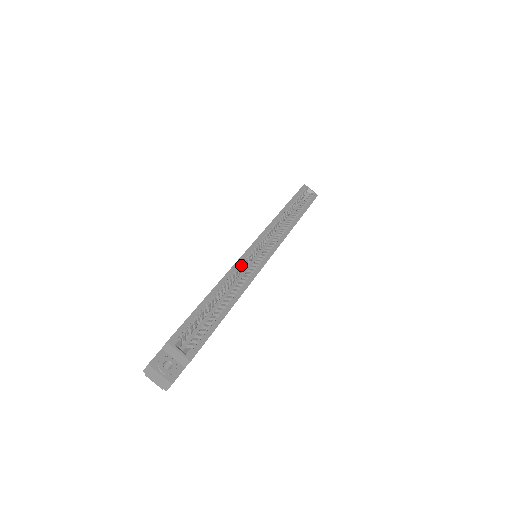
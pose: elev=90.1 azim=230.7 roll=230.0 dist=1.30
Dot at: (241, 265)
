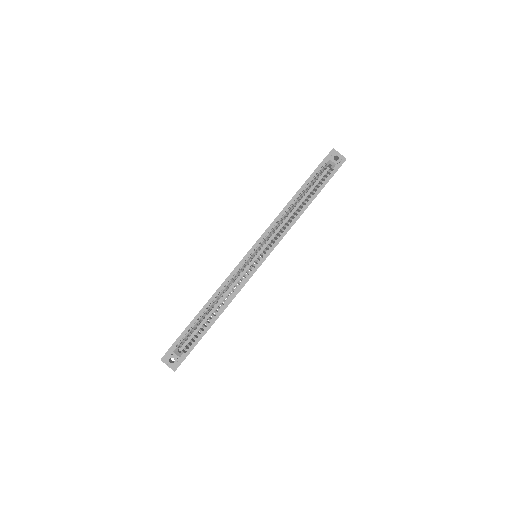
Dot at: (233, 277)
